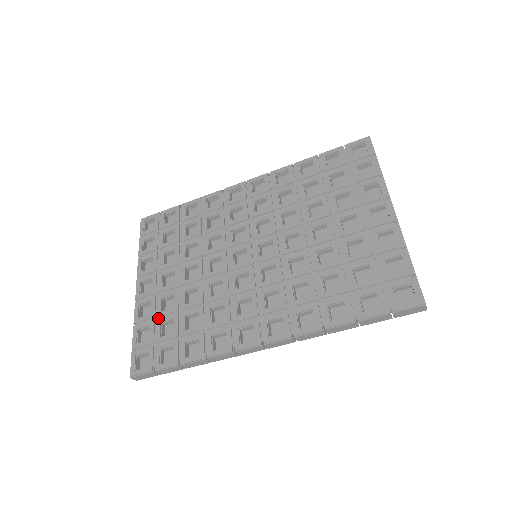
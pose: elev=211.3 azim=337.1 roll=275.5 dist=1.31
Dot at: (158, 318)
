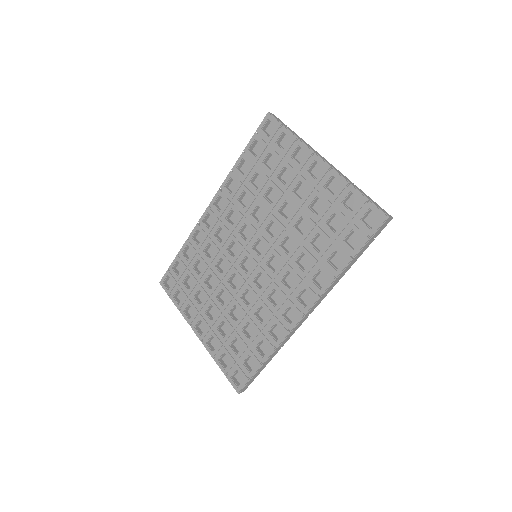
Dot at: (225, 343)
